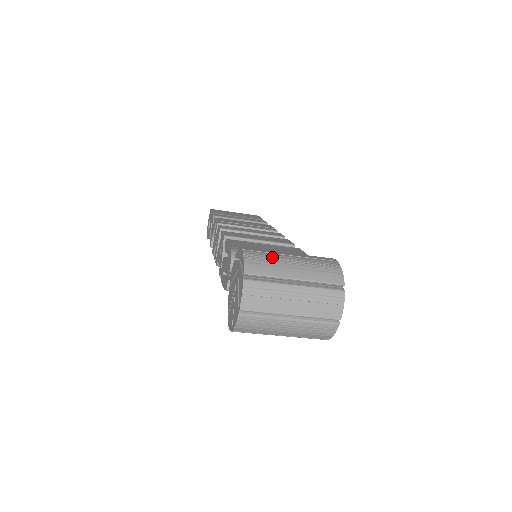
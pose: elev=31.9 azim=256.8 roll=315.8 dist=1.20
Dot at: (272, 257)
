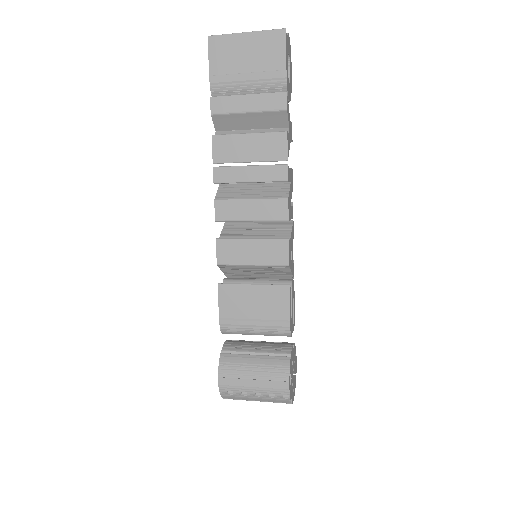
Dot at: (239, 391)
